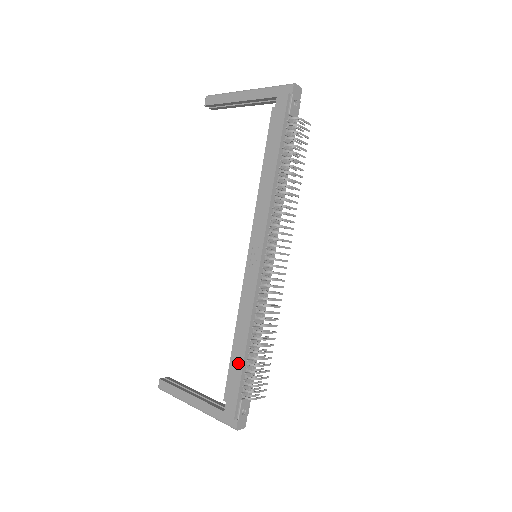
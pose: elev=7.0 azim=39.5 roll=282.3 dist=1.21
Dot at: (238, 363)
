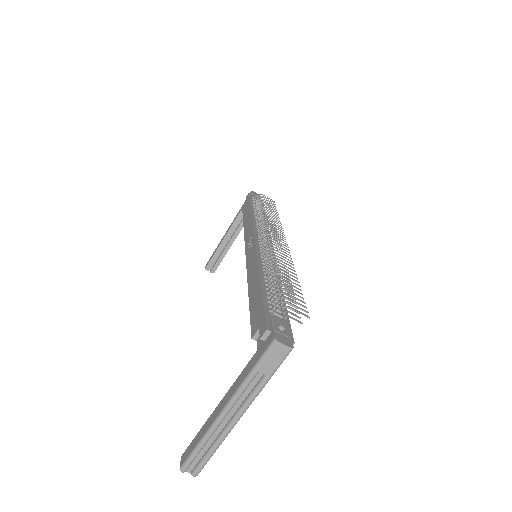
Dot at: (257, 296)
